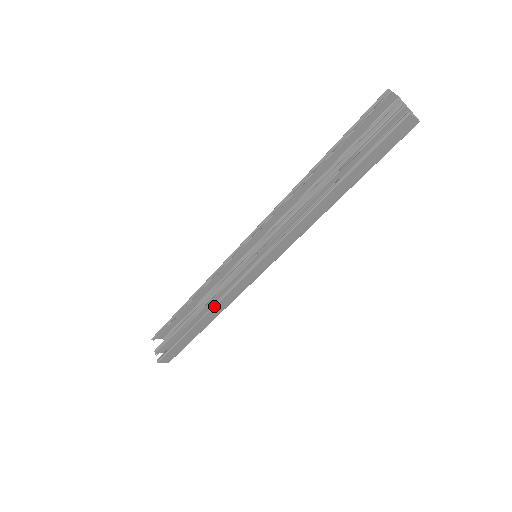
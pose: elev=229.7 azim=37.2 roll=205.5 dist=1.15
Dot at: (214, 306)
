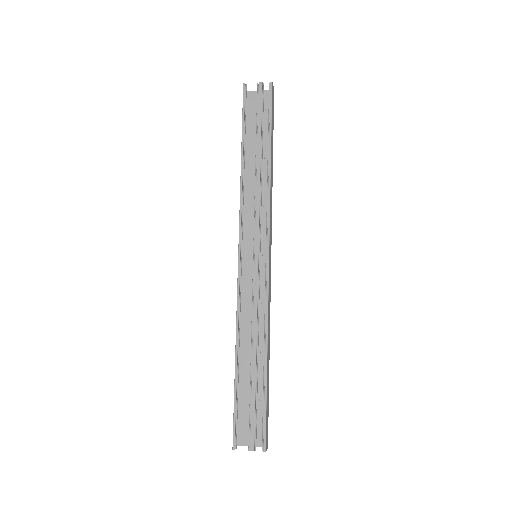
Dot at: (267, 323)
